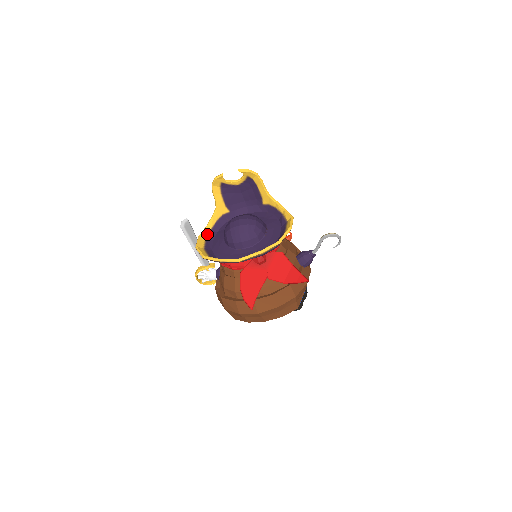
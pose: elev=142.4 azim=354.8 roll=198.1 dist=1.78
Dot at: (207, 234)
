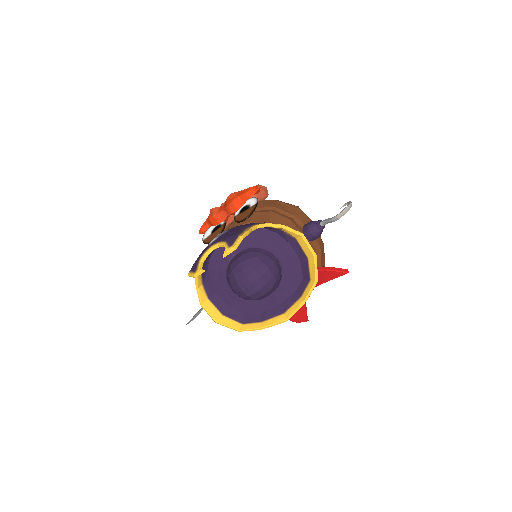
Dot at: (205, 293)
